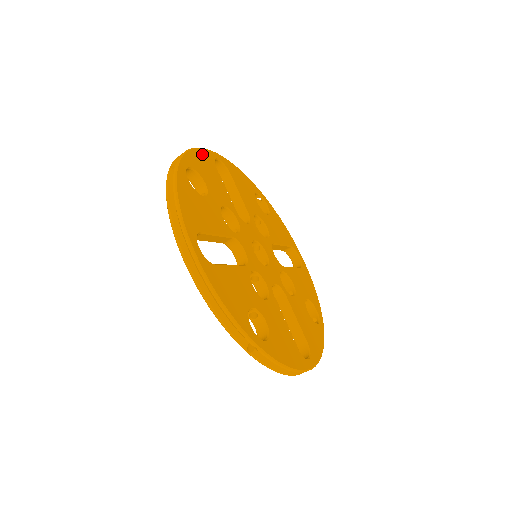
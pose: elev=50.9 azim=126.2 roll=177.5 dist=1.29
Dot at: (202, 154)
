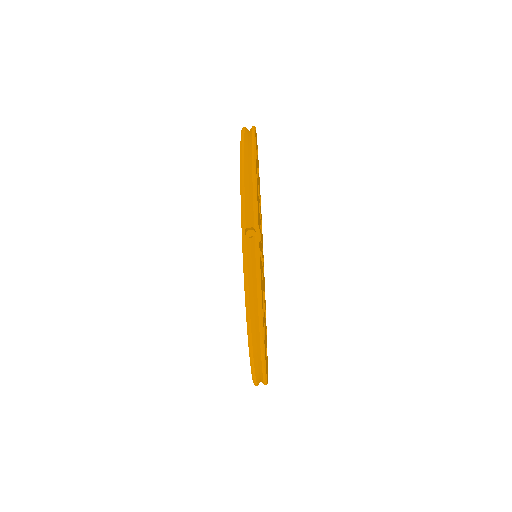
Dot at: occluded
